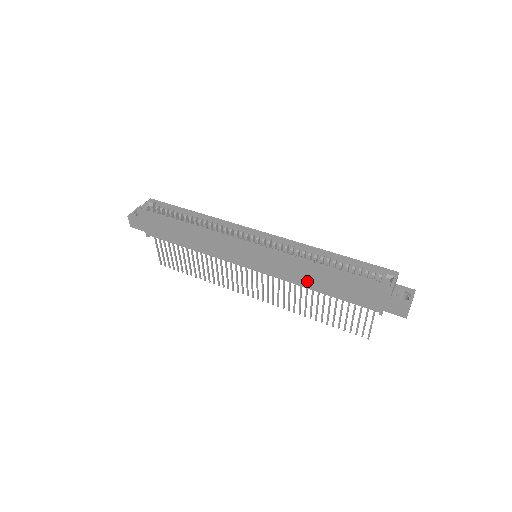
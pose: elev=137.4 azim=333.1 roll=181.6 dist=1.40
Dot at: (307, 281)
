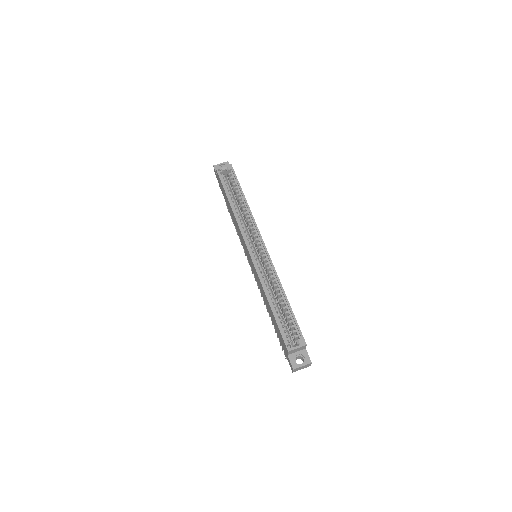
Dot at: (264, 299)
